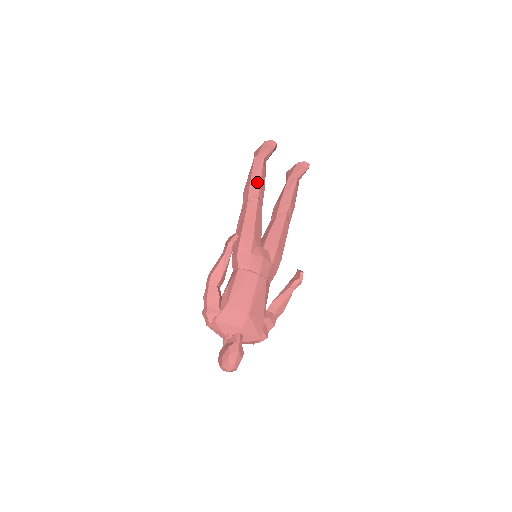
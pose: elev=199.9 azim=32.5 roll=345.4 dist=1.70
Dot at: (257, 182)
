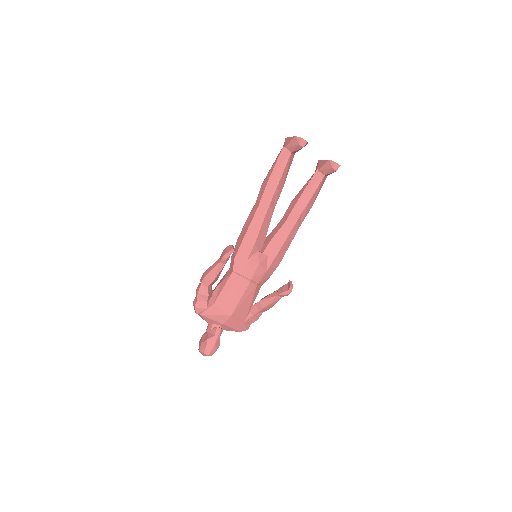
Dot at: (275, 182)
